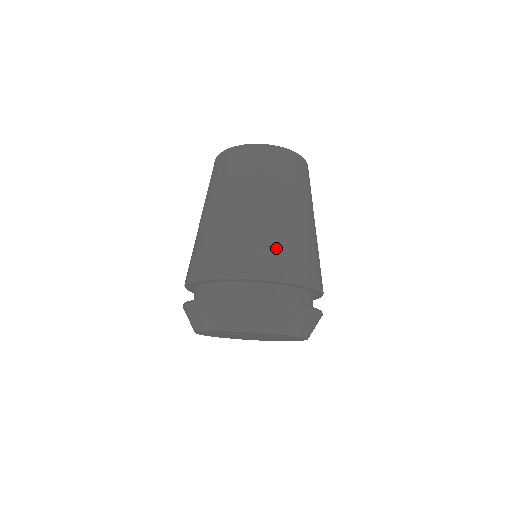
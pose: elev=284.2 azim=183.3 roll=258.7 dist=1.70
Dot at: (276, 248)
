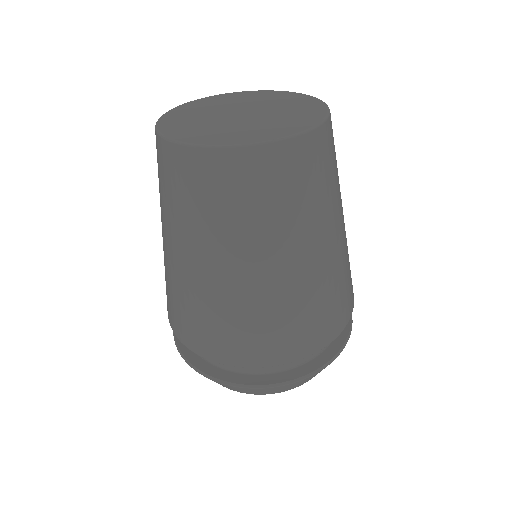
Dot at: (225, 327)
